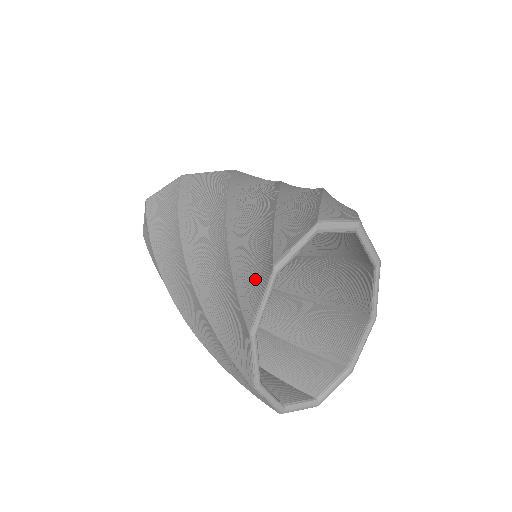
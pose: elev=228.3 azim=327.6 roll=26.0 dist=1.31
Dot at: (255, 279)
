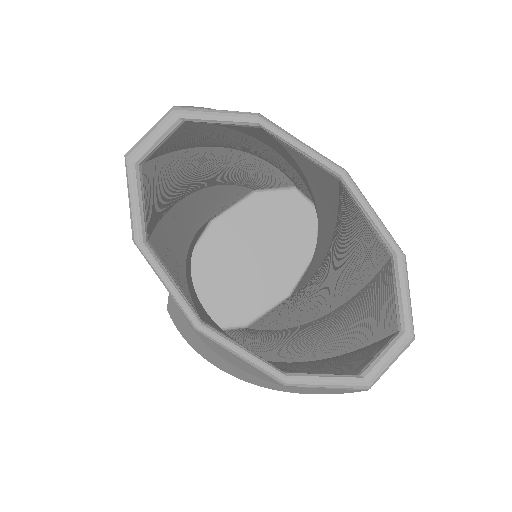
Dot at: occluded
